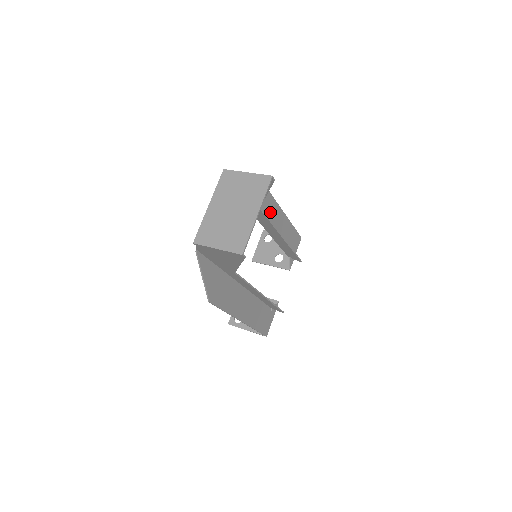
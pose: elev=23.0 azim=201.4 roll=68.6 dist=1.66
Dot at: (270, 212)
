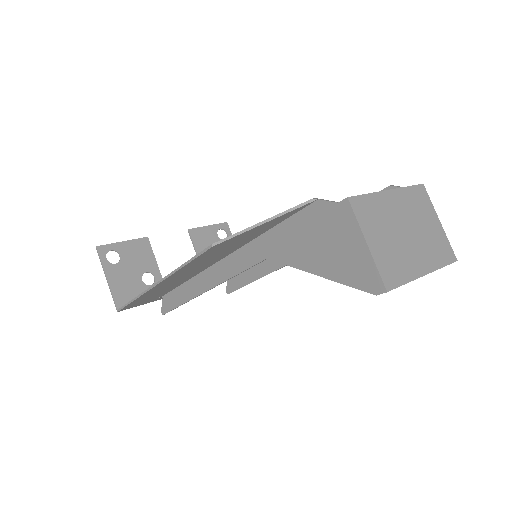
Dot at: occluded
